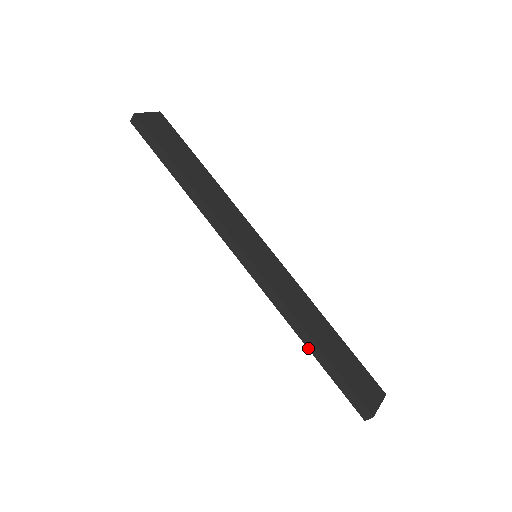
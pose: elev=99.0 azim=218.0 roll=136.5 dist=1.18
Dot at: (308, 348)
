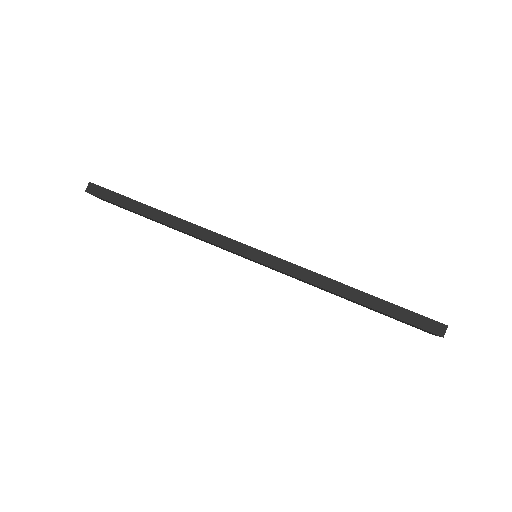
Dot at: (352, 300)
